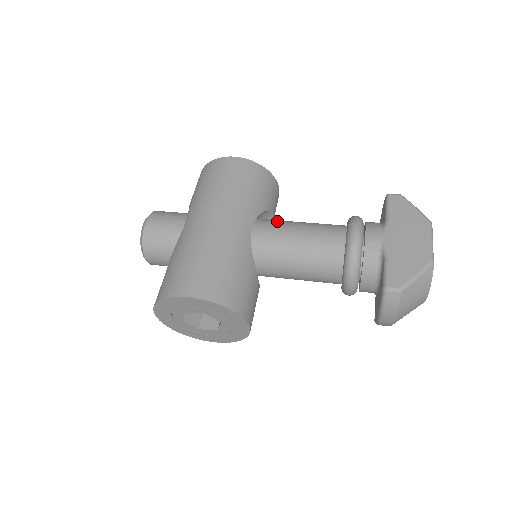
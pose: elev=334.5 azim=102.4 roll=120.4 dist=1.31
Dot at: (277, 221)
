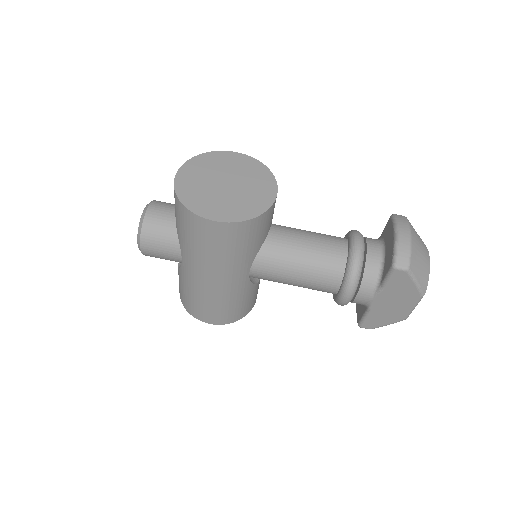
Dot at: (274, 261)
